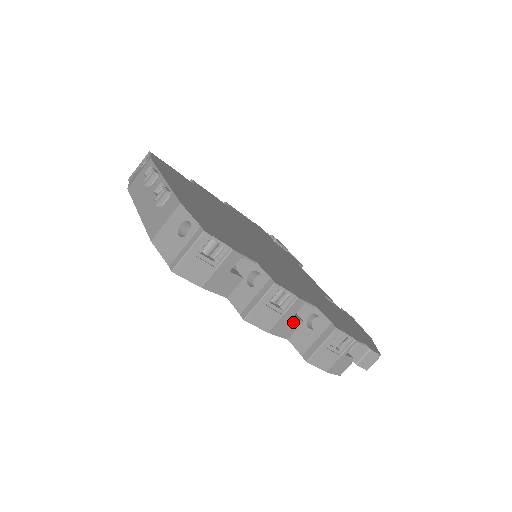
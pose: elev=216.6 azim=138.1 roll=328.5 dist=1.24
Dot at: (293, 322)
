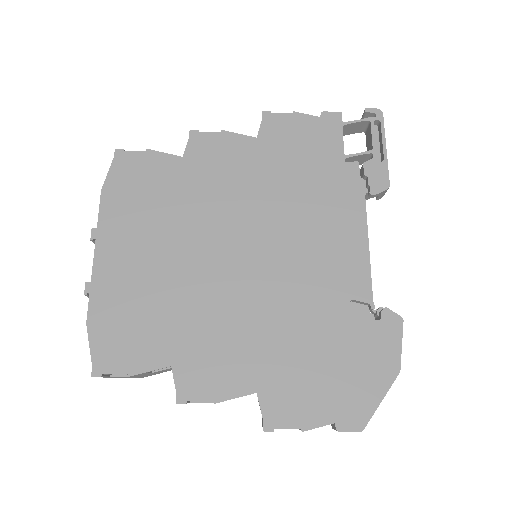
Dot at: occluded
